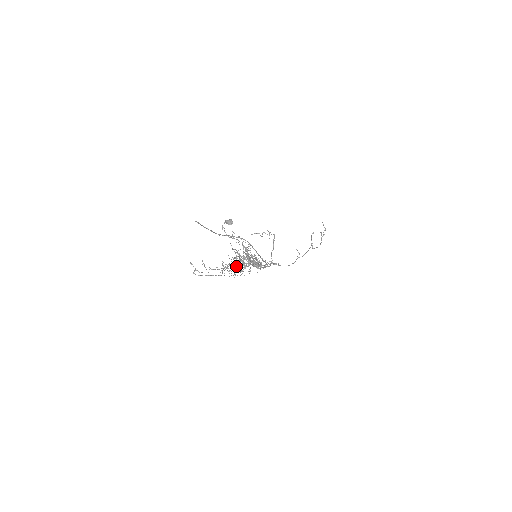
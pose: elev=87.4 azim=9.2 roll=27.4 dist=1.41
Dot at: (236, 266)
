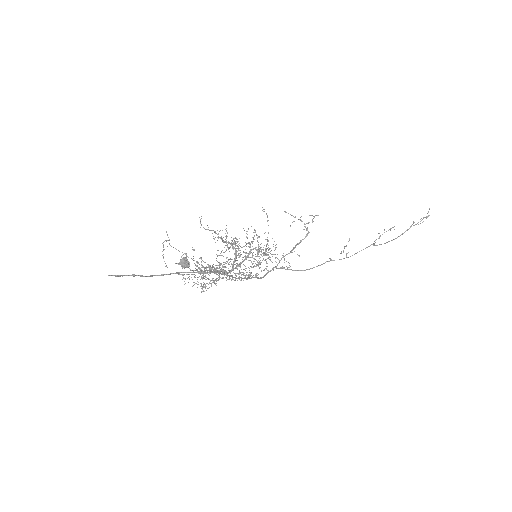
Dot at: occluded
